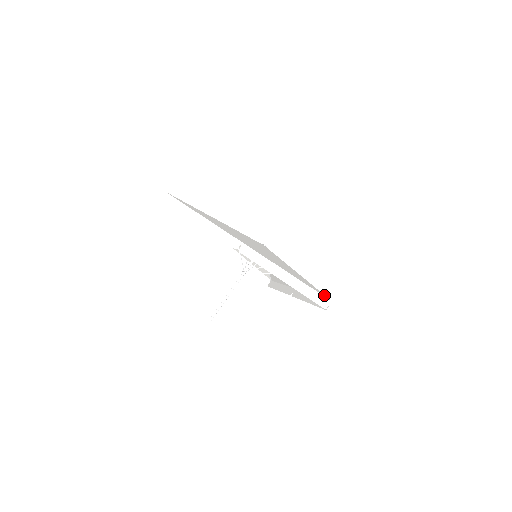
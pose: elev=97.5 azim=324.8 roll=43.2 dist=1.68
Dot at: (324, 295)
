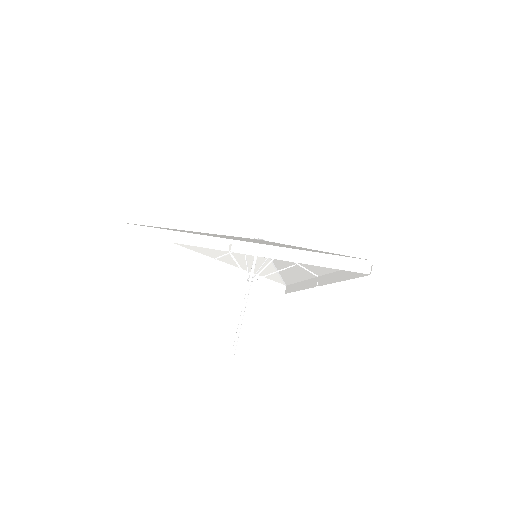
Dot at: (359, 258)
